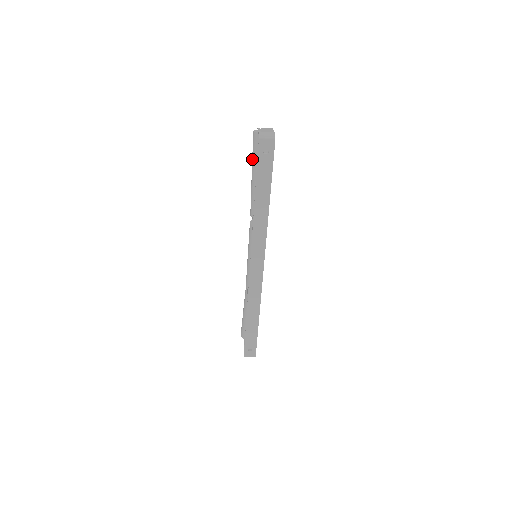
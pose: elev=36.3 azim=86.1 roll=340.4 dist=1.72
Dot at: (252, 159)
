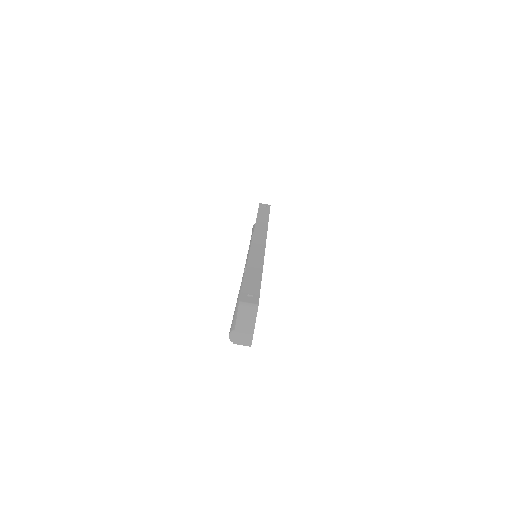
Dot at: (252, 229)
